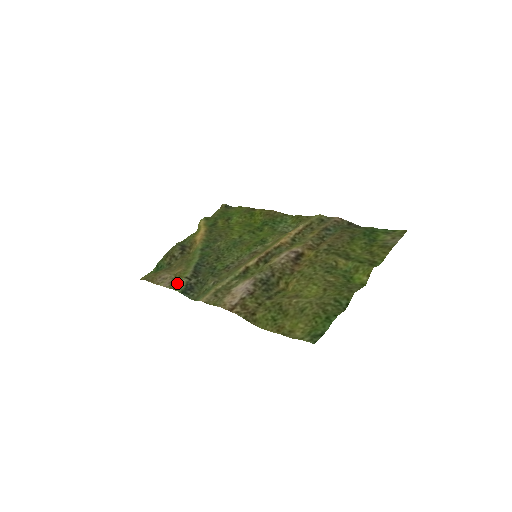
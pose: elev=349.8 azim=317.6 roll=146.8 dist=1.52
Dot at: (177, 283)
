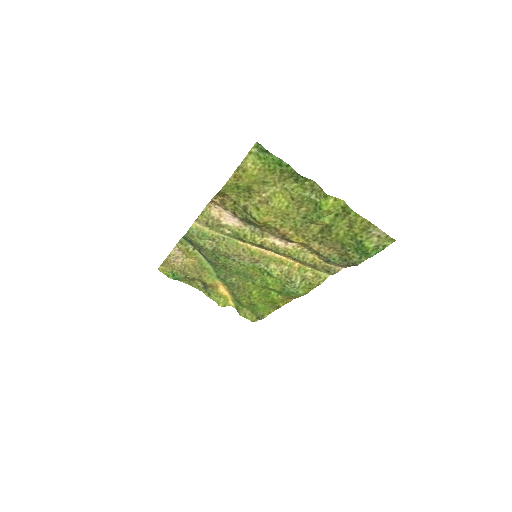
Dot at: (185, 246)
